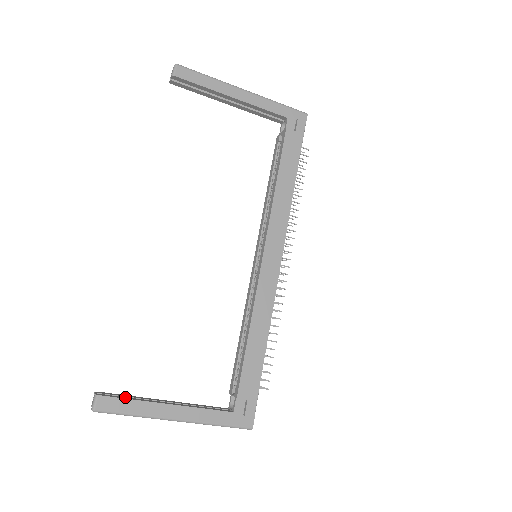
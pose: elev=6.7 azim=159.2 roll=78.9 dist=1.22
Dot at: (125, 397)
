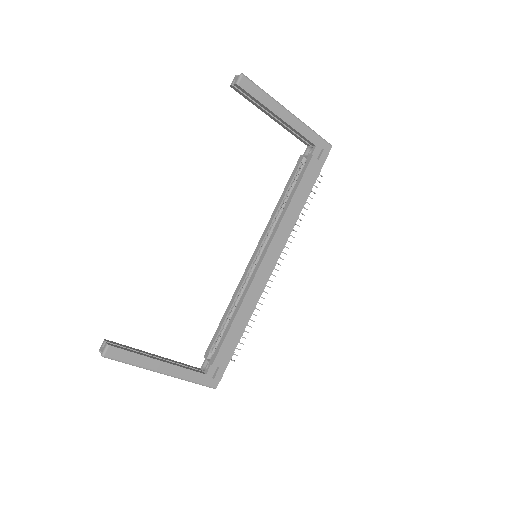
Dot at: (128, 349)
